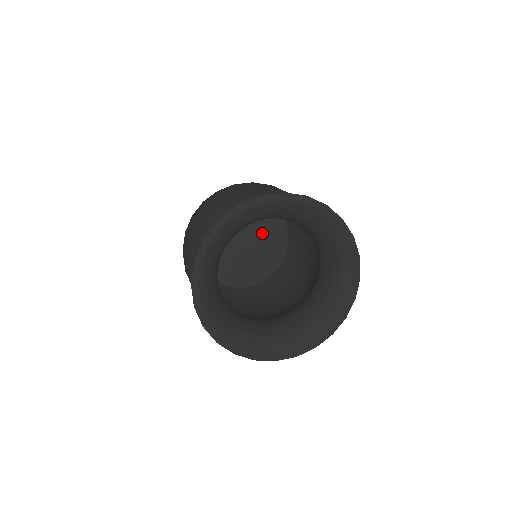
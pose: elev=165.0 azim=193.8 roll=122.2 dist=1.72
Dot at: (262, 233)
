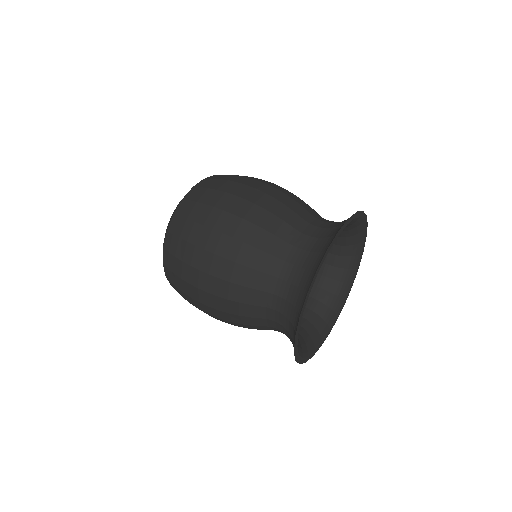
Dot at: occluded
